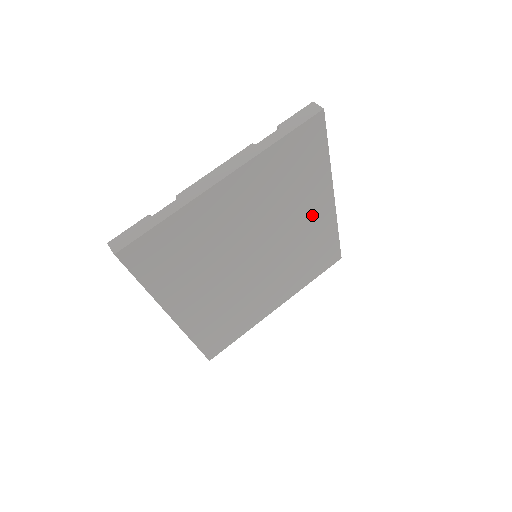
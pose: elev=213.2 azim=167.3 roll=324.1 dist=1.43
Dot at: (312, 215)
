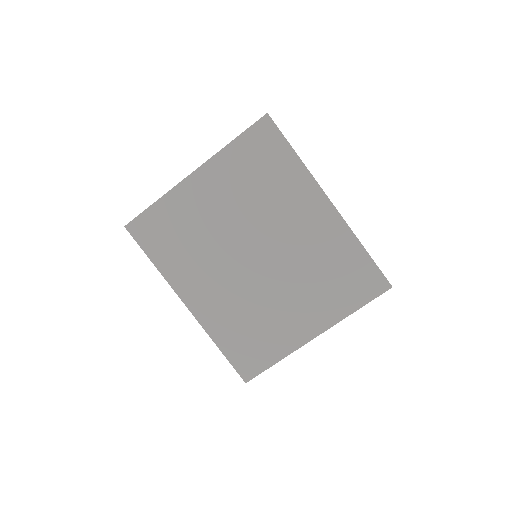
Dot at: (308, 218)
